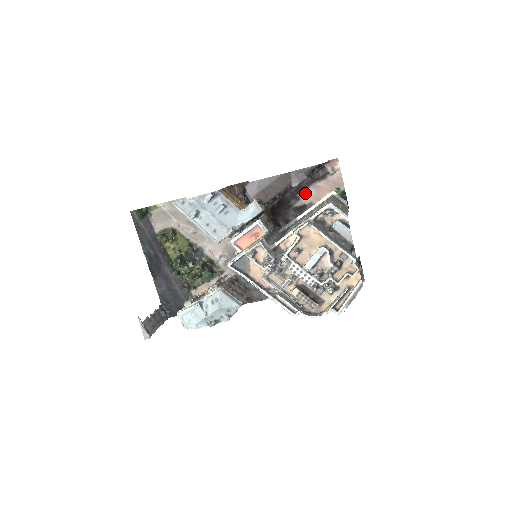
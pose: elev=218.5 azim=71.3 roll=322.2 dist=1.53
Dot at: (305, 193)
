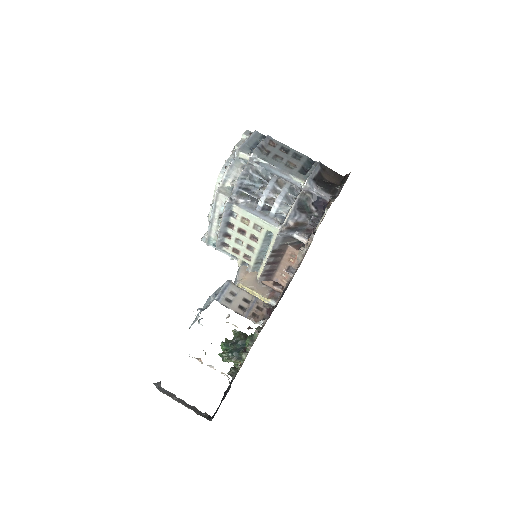
Dot at: occluded
